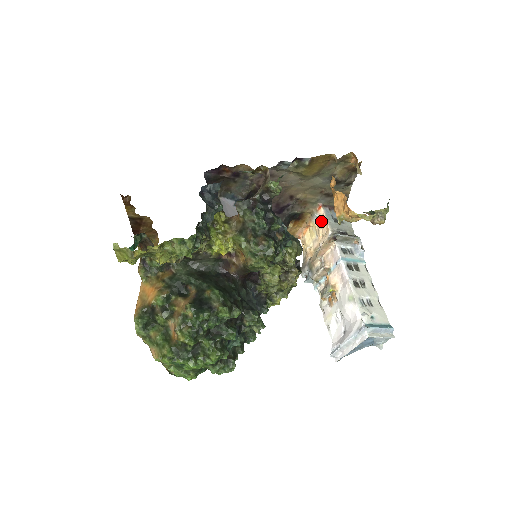
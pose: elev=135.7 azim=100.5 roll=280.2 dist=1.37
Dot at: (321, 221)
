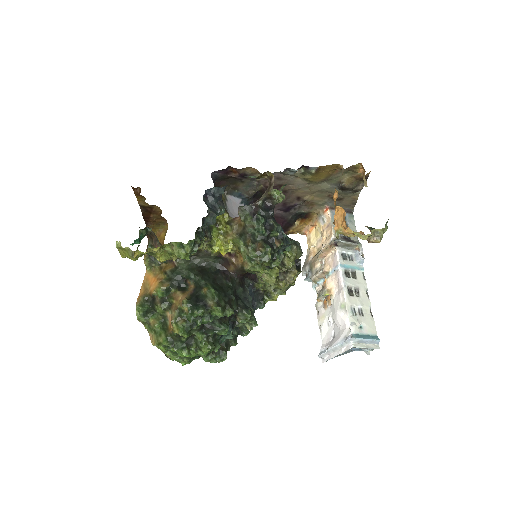
Dot at: (326, 223)
